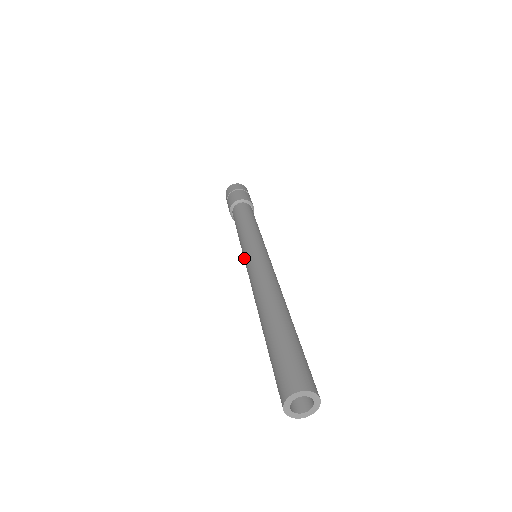
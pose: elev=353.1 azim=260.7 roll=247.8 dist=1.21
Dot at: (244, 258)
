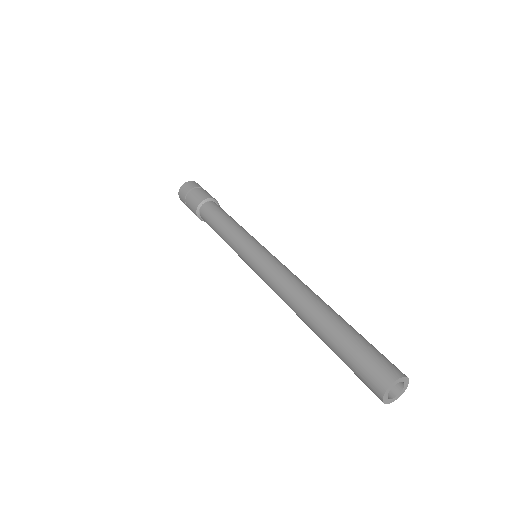
Dot at: (252, 251)
